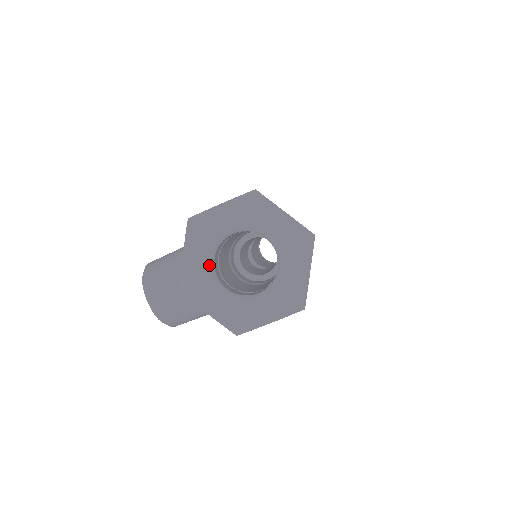
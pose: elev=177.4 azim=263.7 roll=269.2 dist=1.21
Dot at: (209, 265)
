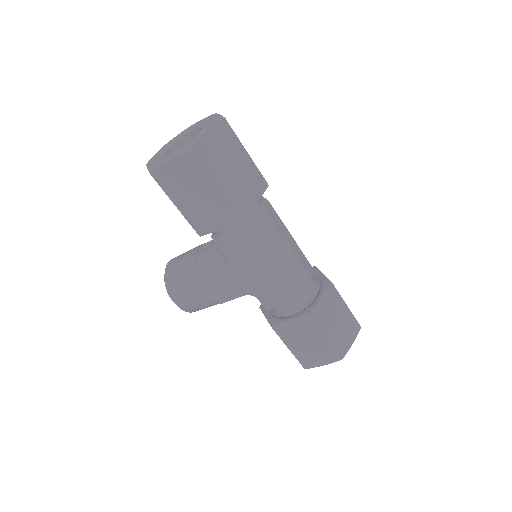
Dot at: (167, 147)
